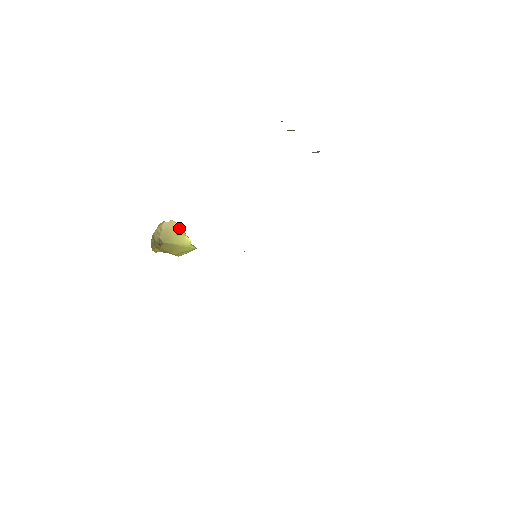
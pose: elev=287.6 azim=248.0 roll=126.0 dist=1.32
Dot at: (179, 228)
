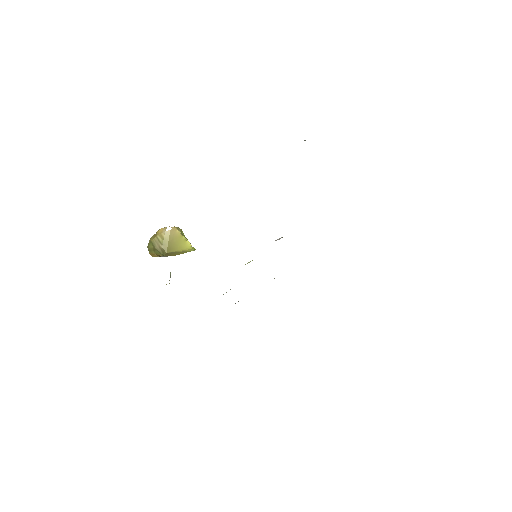
Dot at: (181, 234)
